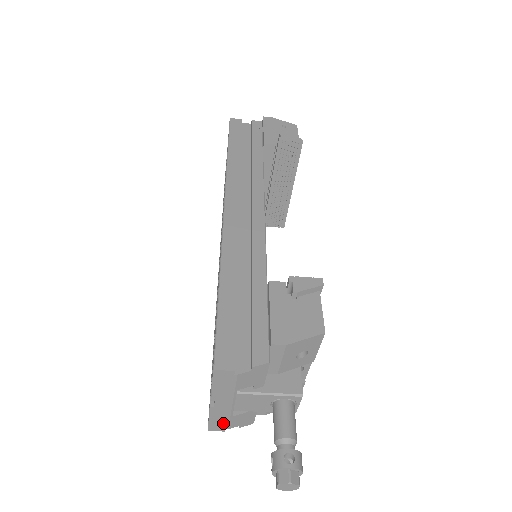
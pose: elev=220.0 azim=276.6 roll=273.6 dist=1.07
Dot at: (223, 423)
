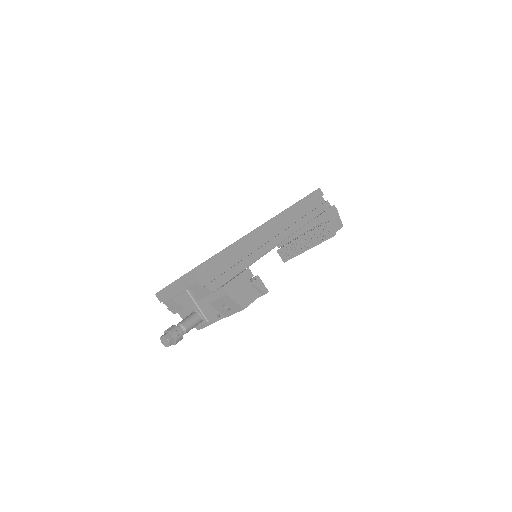
Dot at: (165, 298)
